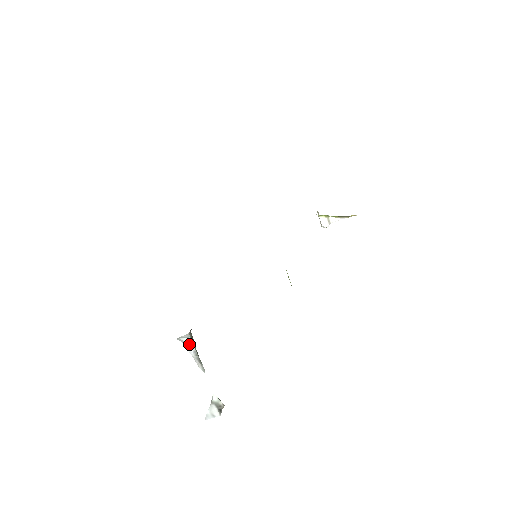
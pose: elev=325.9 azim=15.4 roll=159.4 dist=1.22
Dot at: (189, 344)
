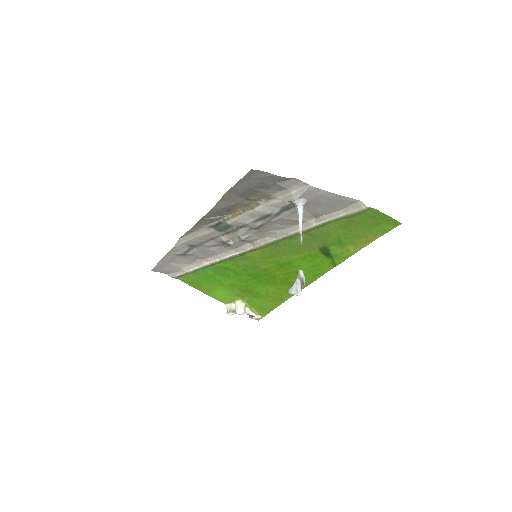
Dot at: (303, 210)
